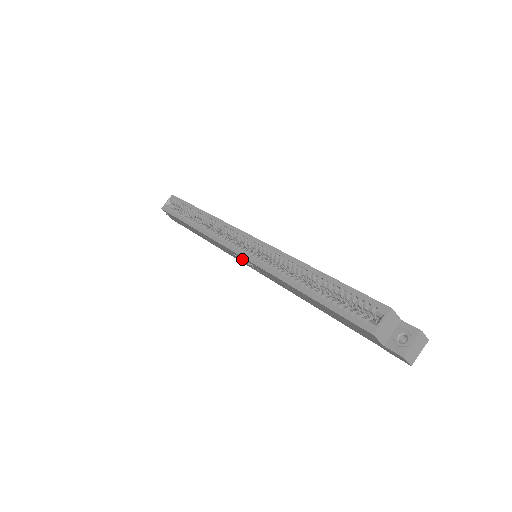
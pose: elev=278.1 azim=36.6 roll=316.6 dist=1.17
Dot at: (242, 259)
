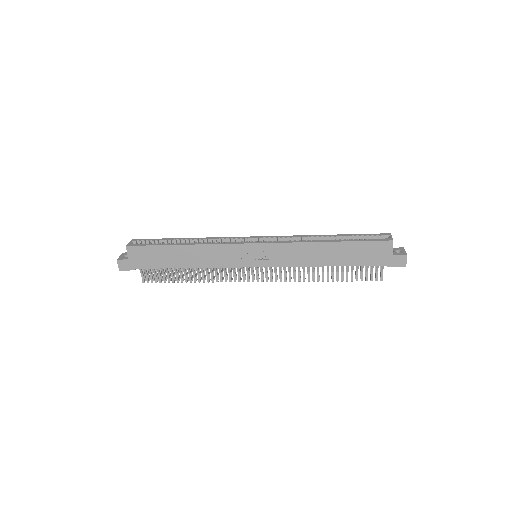
Dot at: (250, 254)
